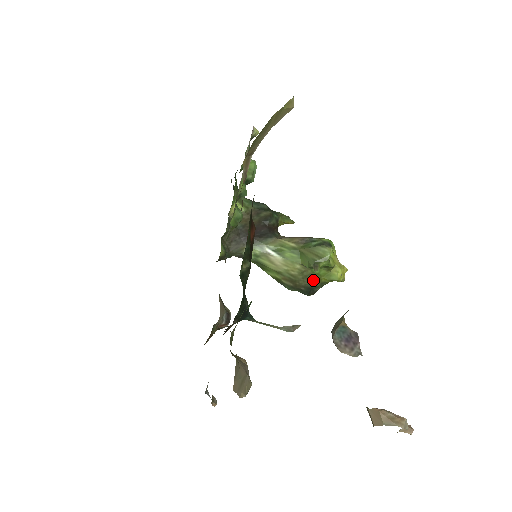
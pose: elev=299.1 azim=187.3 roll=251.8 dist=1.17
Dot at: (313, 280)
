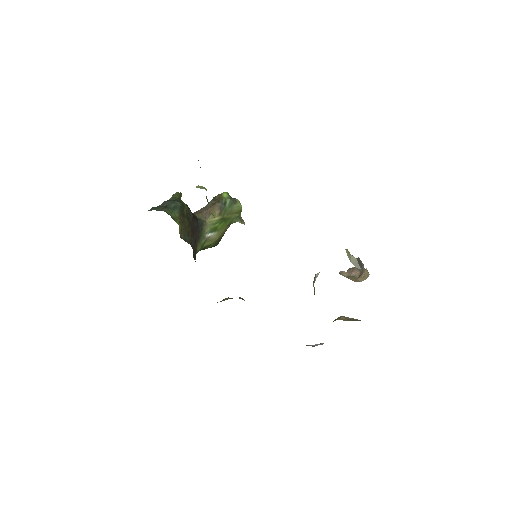
Dot at: occluded
